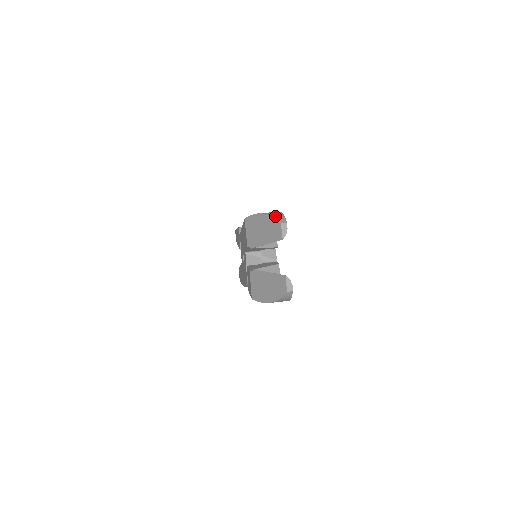
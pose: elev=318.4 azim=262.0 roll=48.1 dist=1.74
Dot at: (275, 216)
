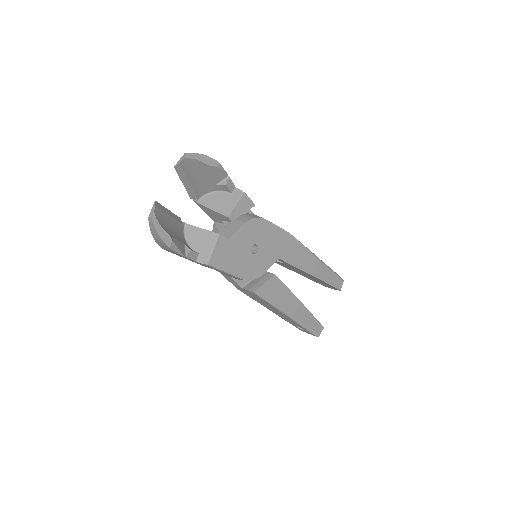
Dot at: occluded
